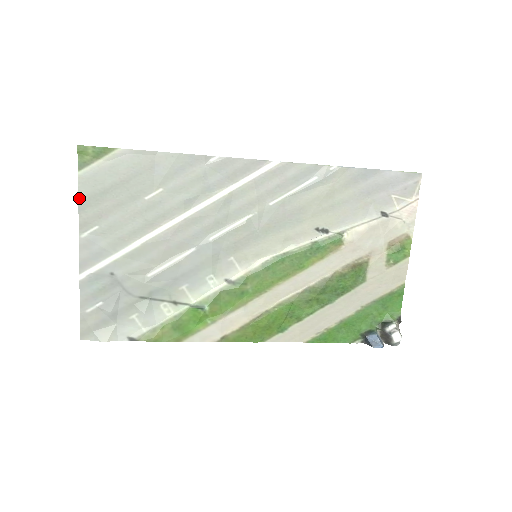
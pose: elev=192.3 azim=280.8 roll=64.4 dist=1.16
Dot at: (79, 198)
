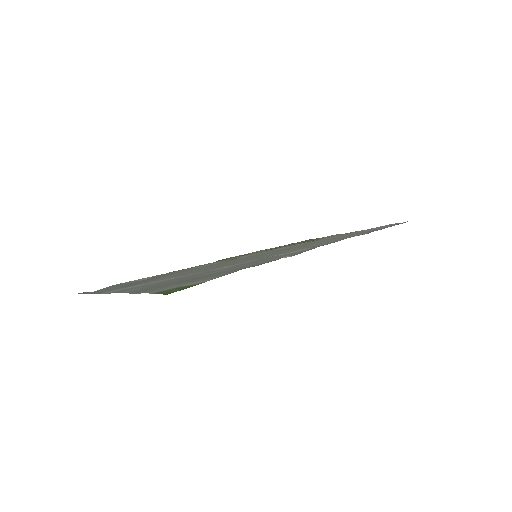
Dot at: (138, 293)
